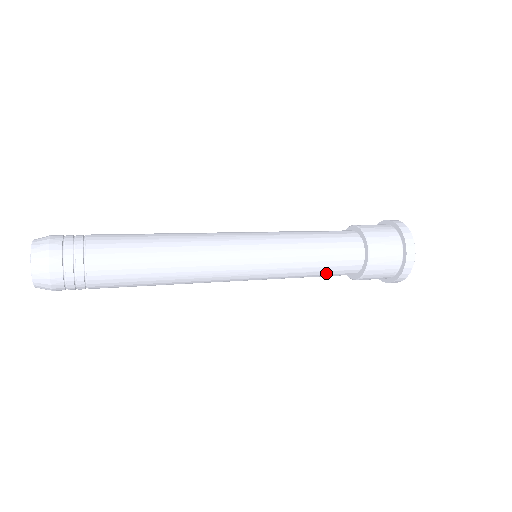
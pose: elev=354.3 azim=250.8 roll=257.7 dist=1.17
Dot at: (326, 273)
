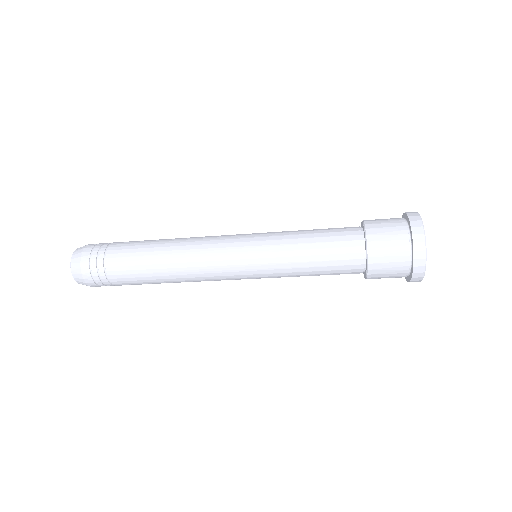
Dot at: (325, 269)
